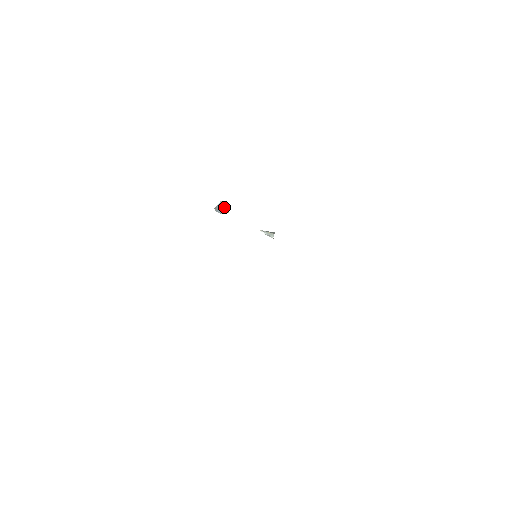
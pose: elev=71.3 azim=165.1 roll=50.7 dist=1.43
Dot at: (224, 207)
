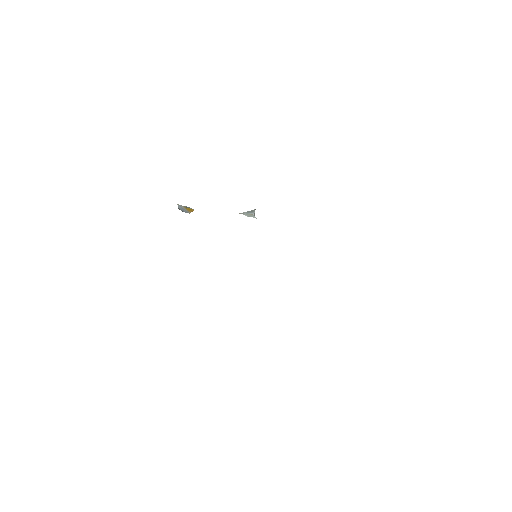
Dot at: (185, 208)
